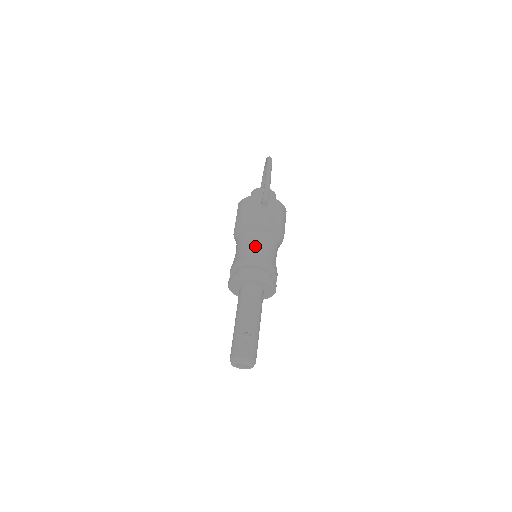
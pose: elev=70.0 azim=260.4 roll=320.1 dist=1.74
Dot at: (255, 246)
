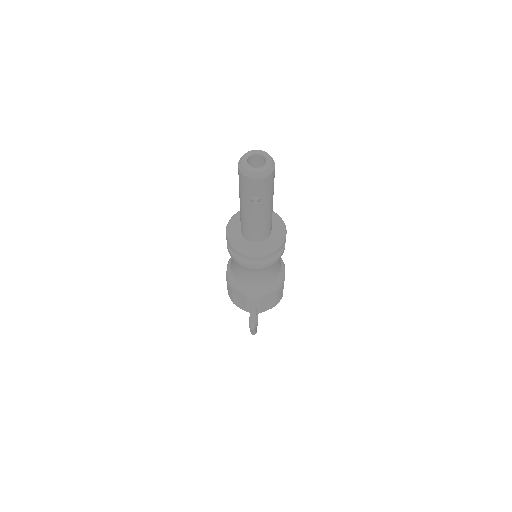
Dot at: occluded
